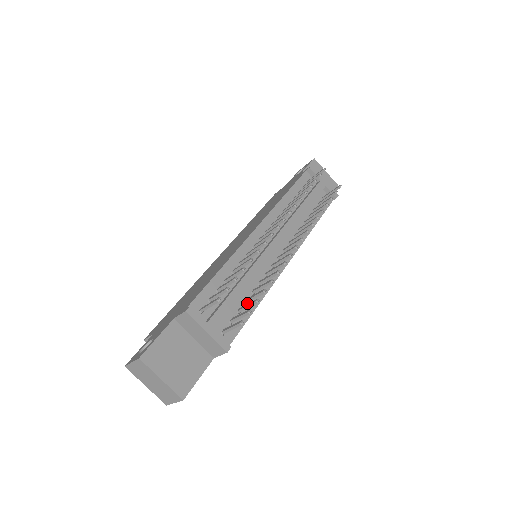
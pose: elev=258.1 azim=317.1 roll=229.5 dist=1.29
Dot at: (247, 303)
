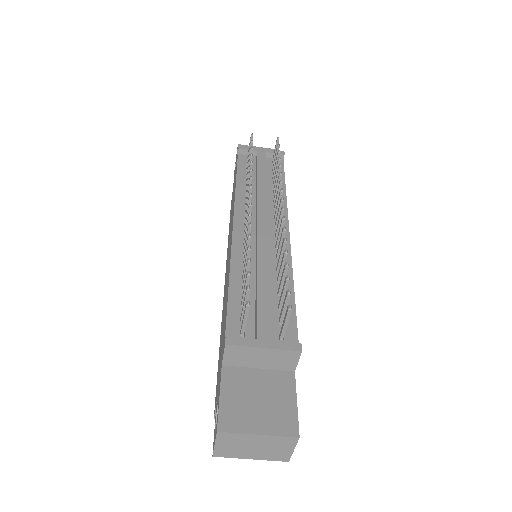
Dot at: occluded
